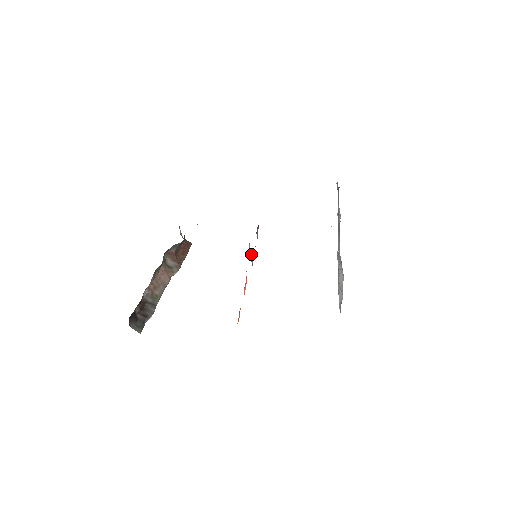
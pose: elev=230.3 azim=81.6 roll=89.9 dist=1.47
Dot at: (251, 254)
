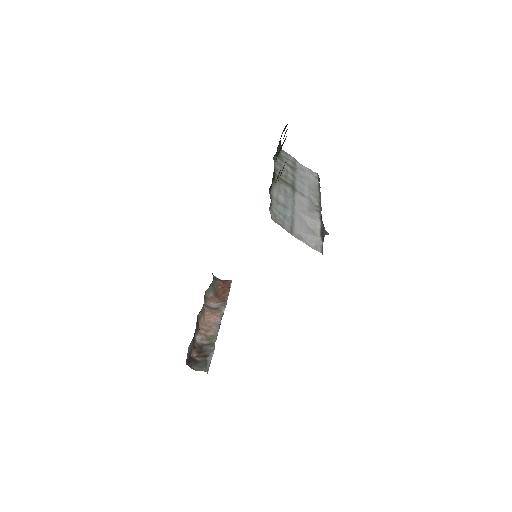
Dot at: occluded
